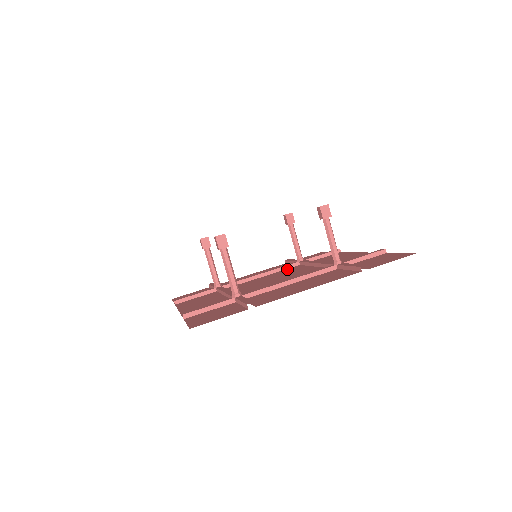
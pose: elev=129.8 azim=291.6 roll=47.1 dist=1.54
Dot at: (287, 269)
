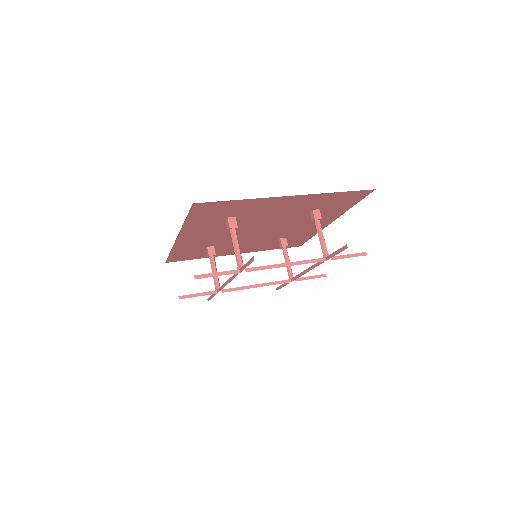
Dot at: (280, 283)
